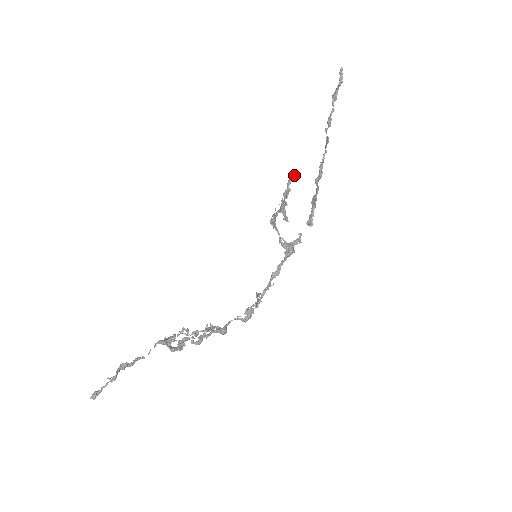
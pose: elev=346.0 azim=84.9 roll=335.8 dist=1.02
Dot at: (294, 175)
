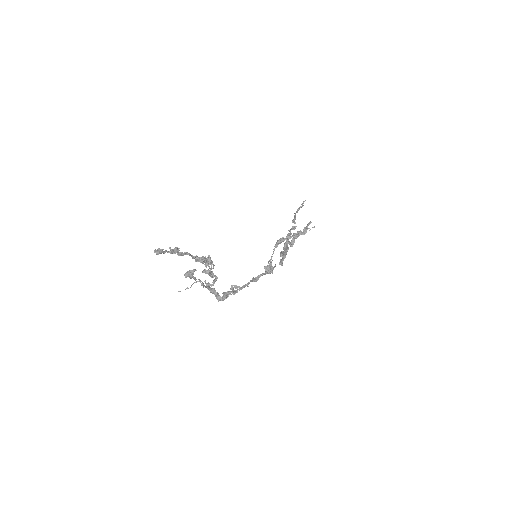
Dot at: (310, 223)
